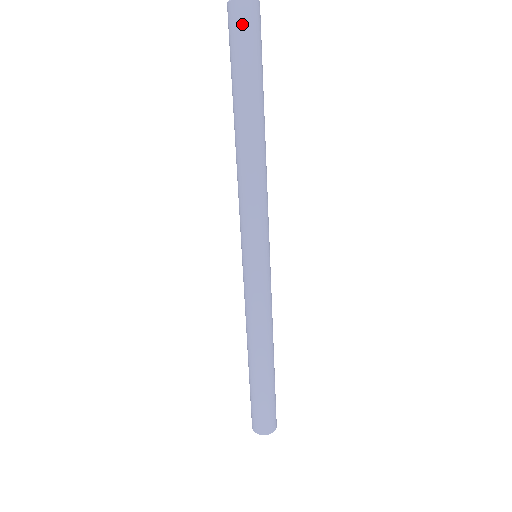
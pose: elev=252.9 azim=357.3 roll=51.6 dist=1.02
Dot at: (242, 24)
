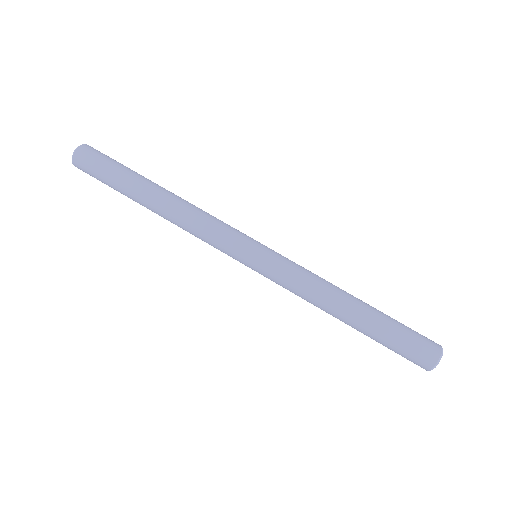
Dot at: (87, 163)
